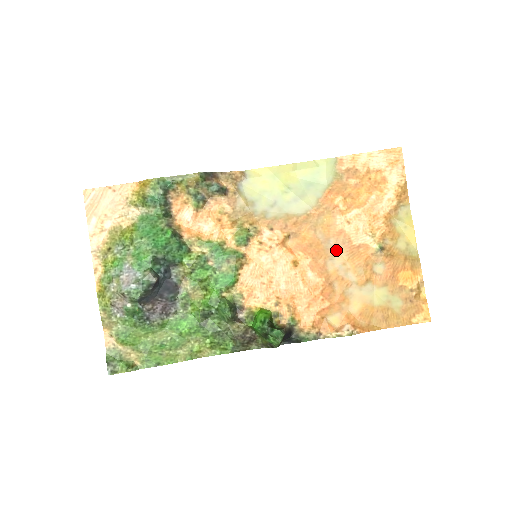
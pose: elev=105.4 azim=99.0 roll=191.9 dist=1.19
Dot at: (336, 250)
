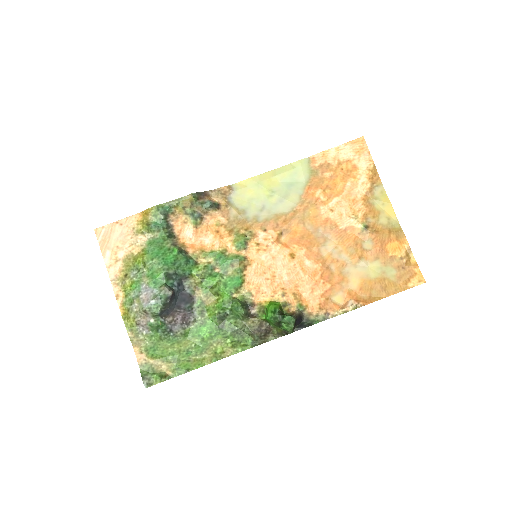
Dot at: (326, 237)
